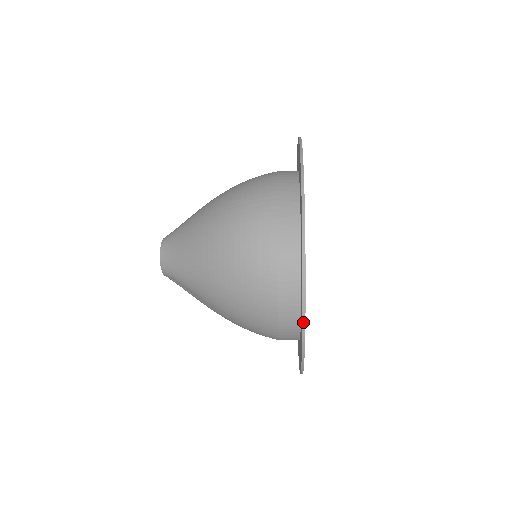
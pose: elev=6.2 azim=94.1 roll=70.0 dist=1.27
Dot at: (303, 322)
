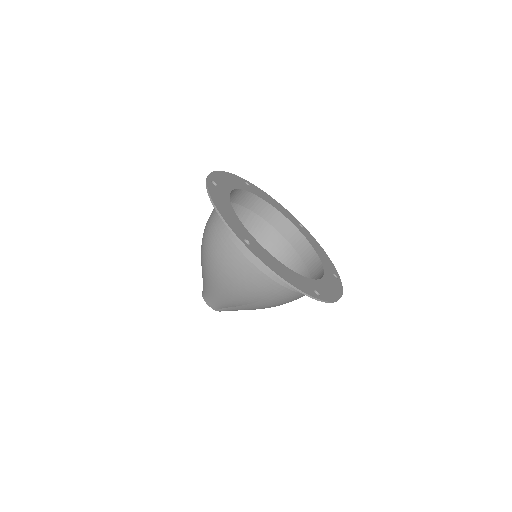
Dot at: occluded
